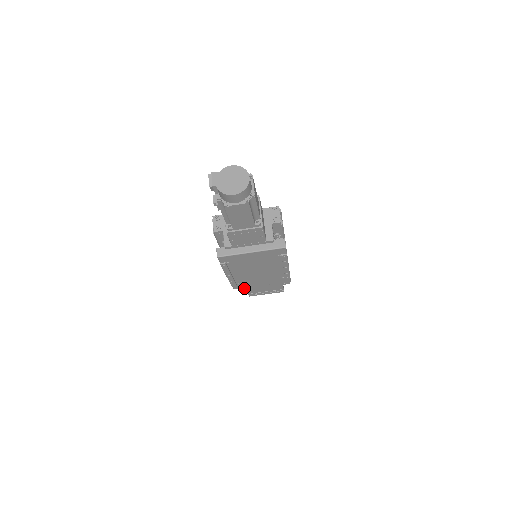
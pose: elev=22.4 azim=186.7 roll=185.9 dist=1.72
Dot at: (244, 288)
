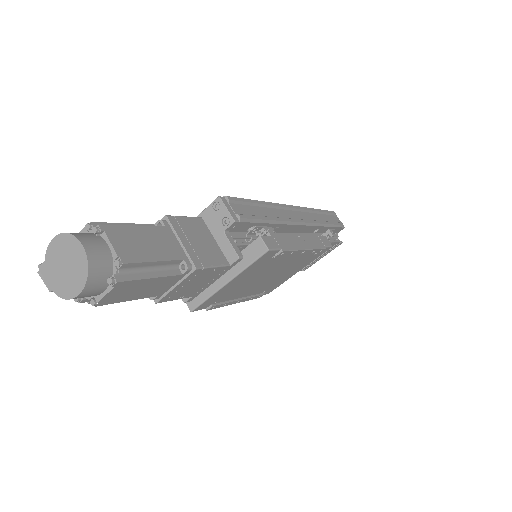
Dot at: occluded
